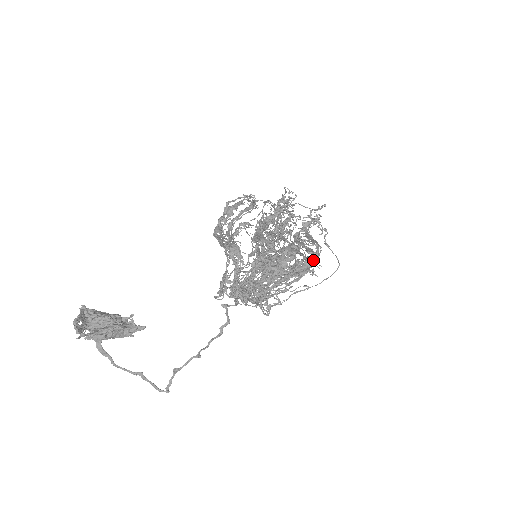
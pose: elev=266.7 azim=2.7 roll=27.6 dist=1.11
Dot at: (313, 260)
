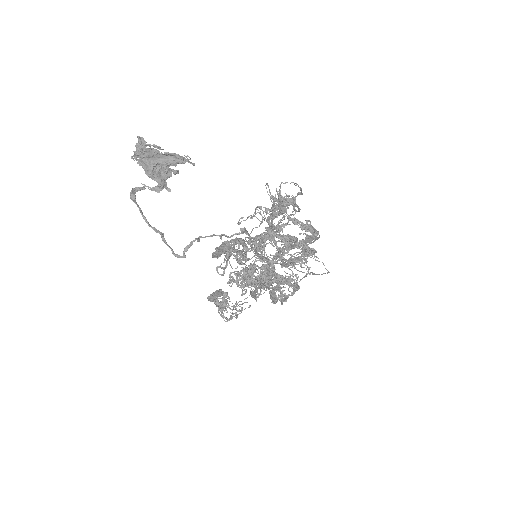
Dot at: (316, 230)
